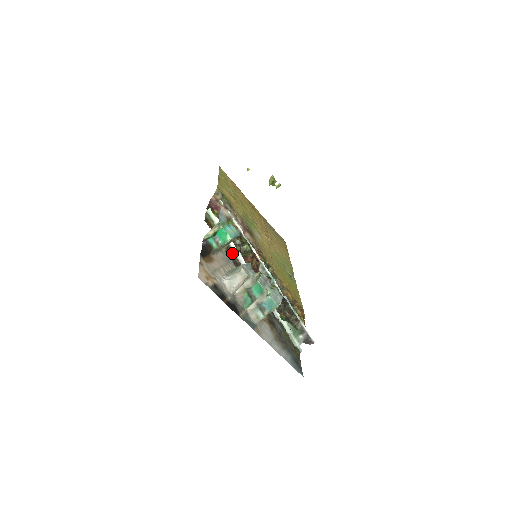
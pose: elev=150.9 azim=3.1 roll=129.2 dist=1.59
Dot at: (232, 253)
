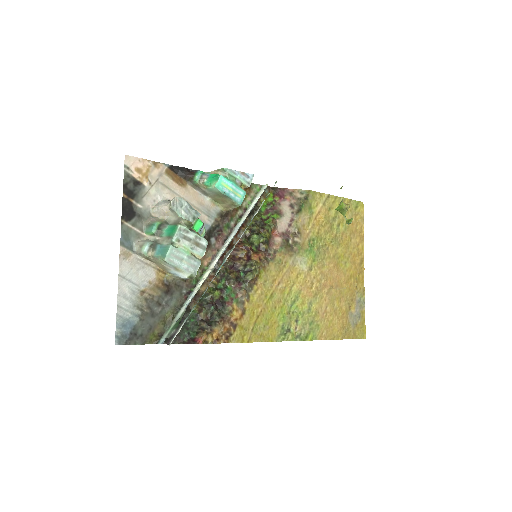
Dot at: (232, 224)
